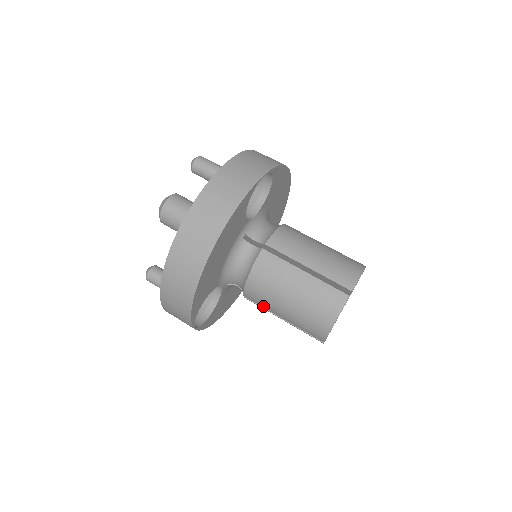
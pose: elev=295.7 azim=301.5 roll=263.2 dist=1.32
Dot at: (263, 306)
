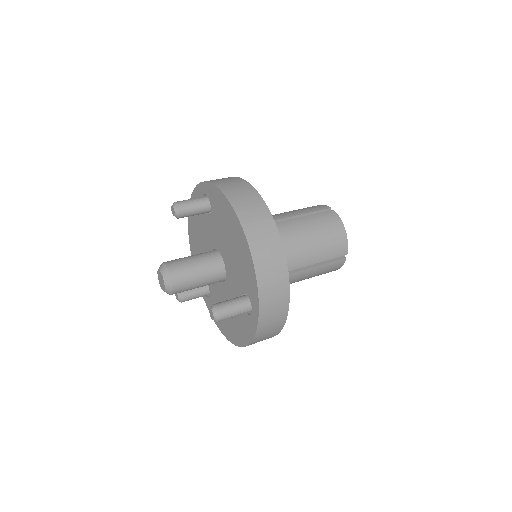
Dot at: (300, 265)
